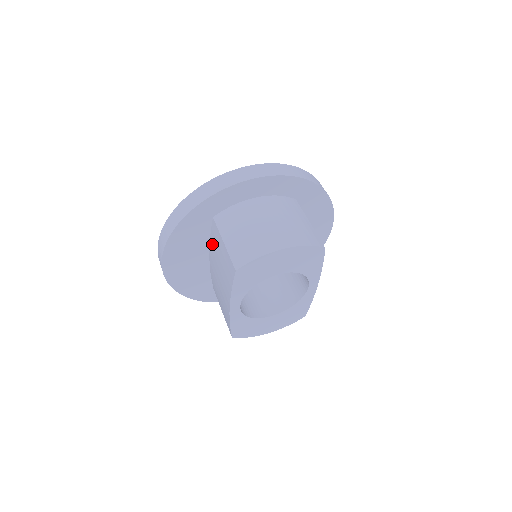
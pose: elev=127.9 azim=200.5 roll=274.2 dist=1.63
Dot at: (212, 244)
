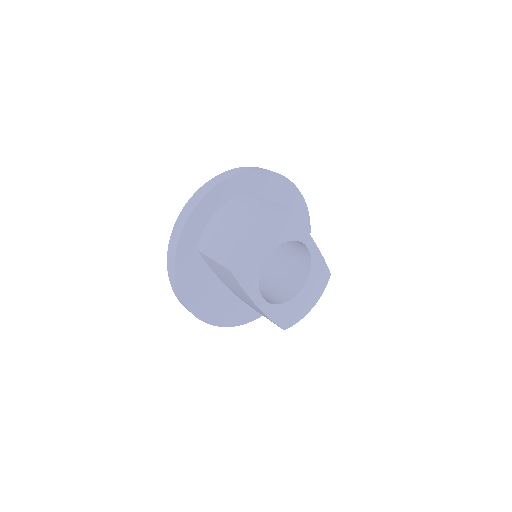
Dot at: (213, 270)
